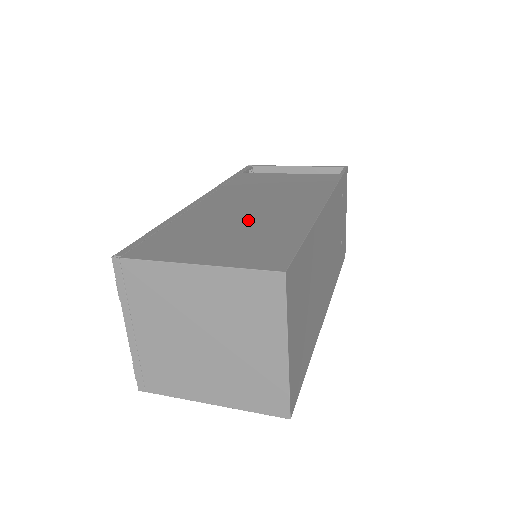
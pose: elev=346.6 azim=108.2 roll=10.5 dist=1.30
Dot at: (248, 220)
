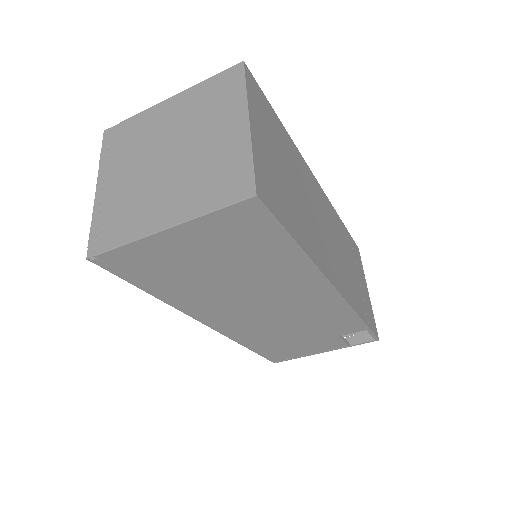
Dot at: occluded
